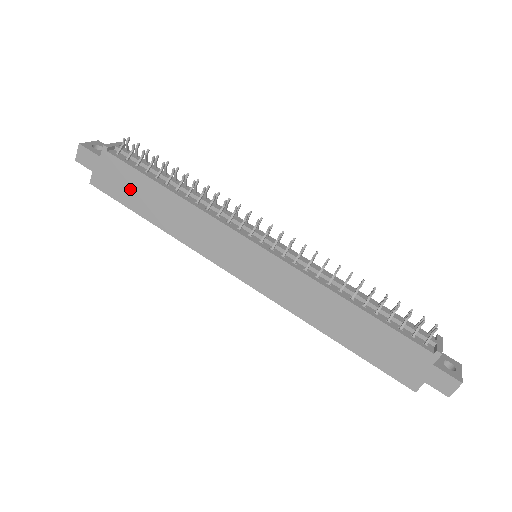
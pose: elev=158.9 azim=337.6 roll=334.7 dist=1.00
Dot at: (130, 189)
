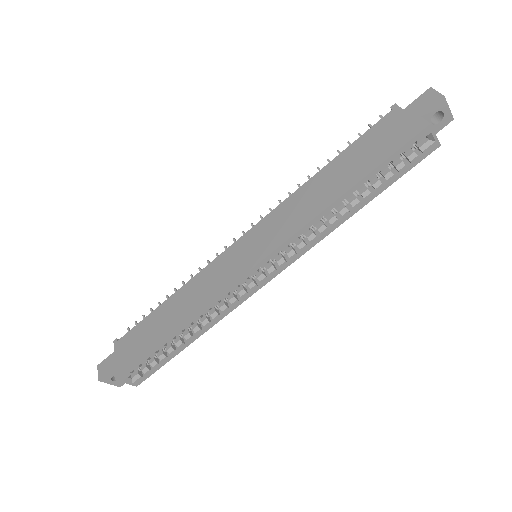
Dot at: (144, 338)
